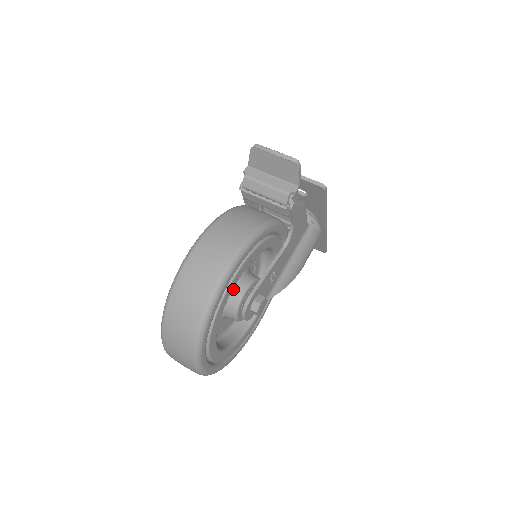
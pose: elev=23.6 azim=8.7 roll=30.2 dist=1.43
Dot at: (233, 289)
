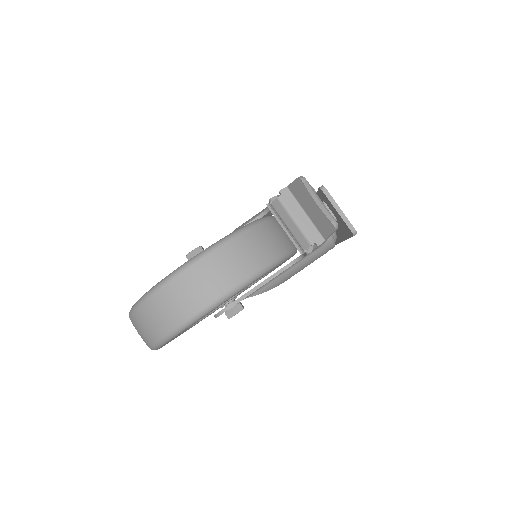
Dot at: occluded
